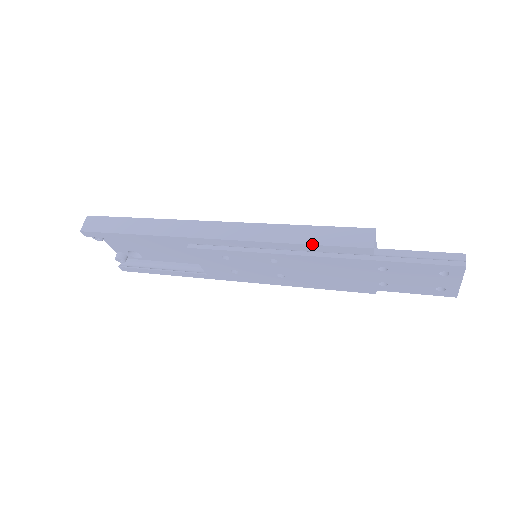
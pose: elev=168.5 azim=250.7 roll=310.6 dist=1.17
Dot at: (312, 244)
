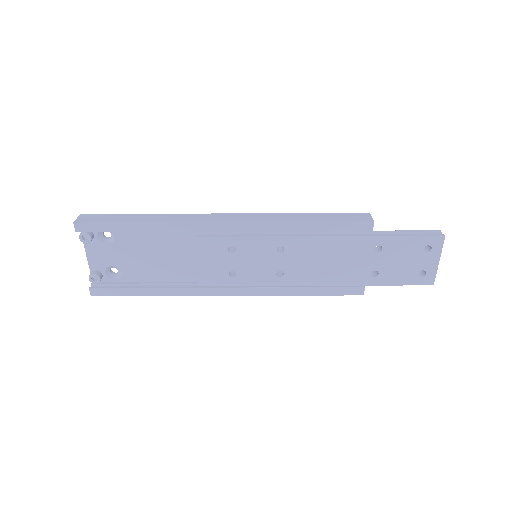
Dot at: (322, 221)
